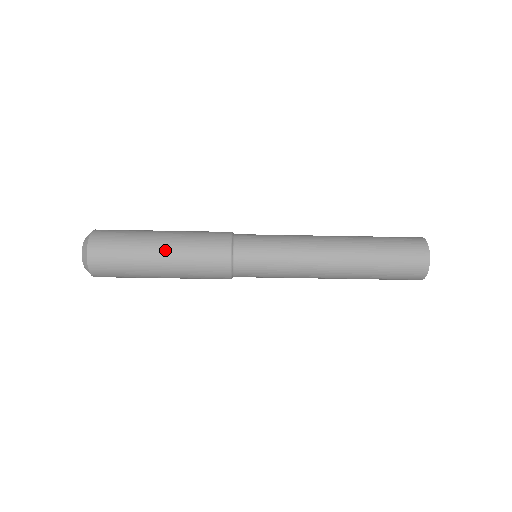
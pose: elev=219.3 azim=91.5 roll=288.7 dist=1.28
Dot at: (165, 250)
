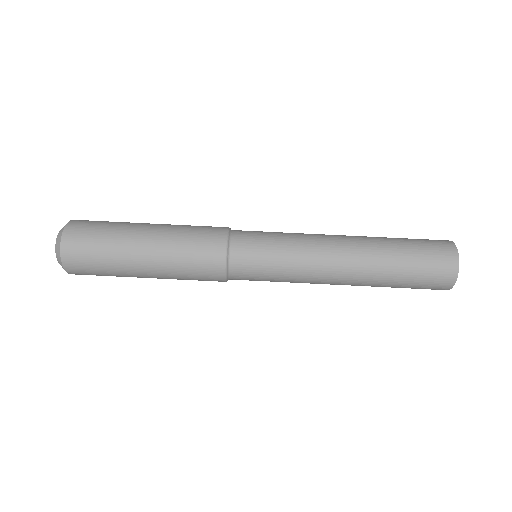
Dot at: occluded
